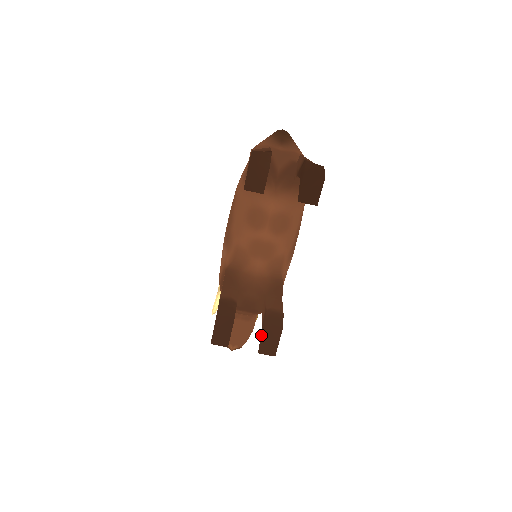
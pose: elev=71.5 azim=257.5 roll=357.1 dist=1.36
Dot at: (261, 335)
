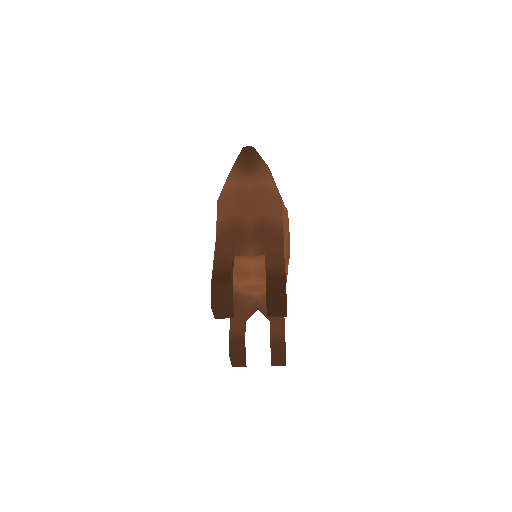
Dot at: occluded
